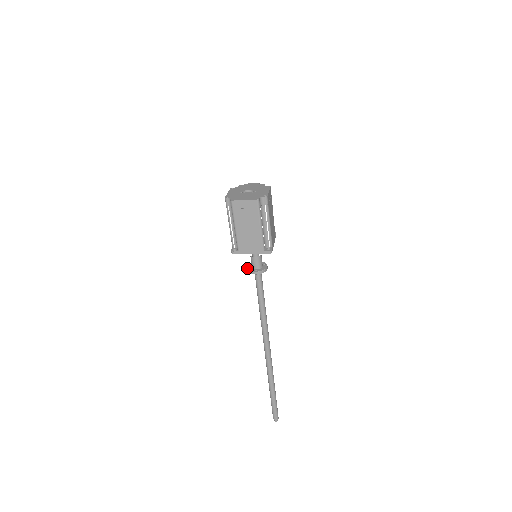
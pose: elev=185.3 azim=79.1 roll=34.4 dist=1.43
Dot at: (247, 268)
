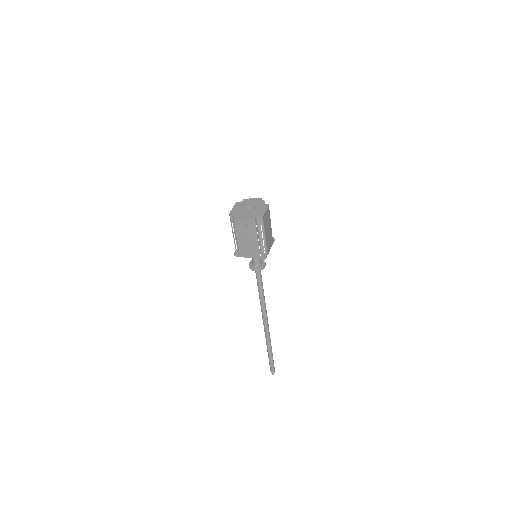
Dot at: occluded
